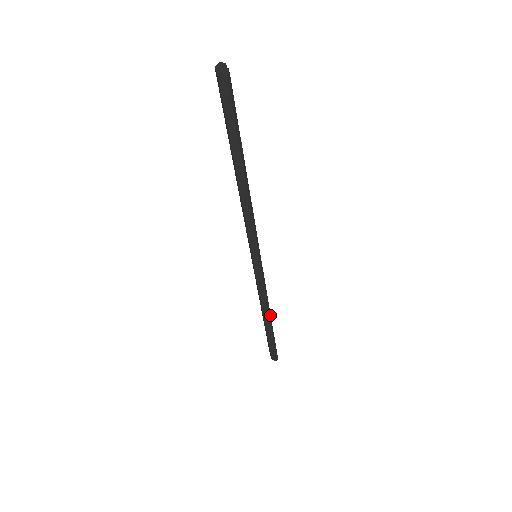
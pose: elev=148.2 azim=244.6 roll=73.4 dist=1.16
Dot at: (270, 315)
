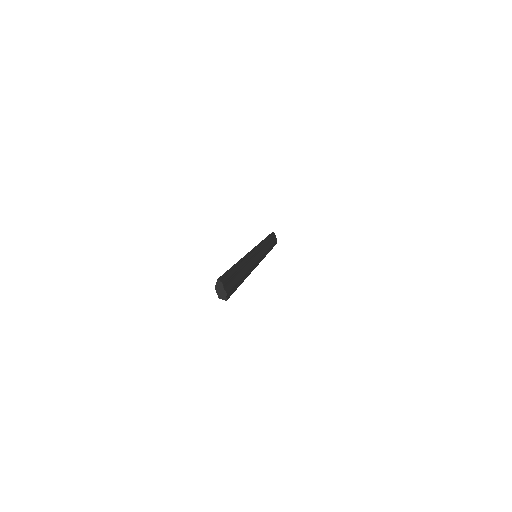
Dot at: occluded
